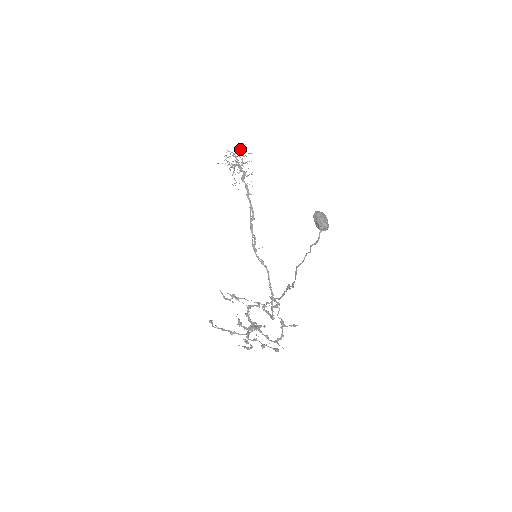
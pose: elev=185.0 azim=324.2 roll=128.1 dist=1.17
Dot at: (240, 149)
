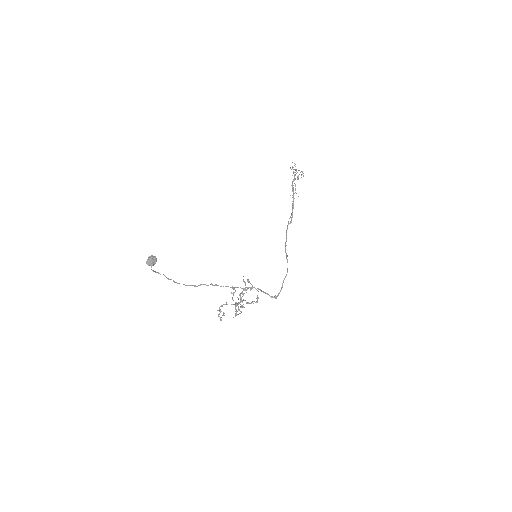
Dot at: occluded
